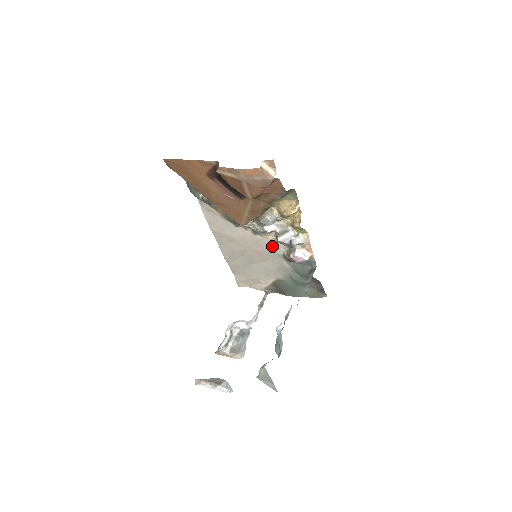
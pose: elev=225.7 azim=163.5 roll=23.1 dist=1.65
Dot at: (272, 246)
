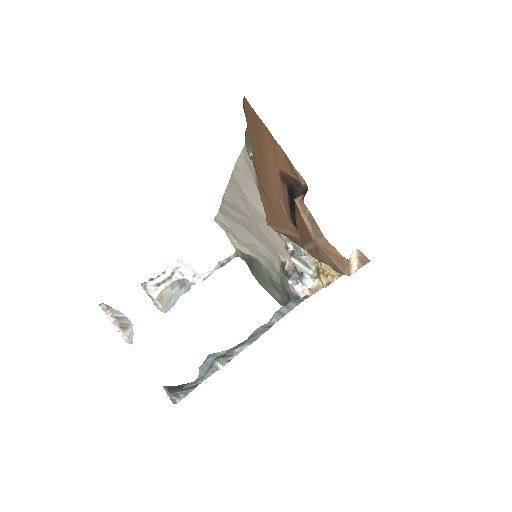
Dot at: (280, 247)
